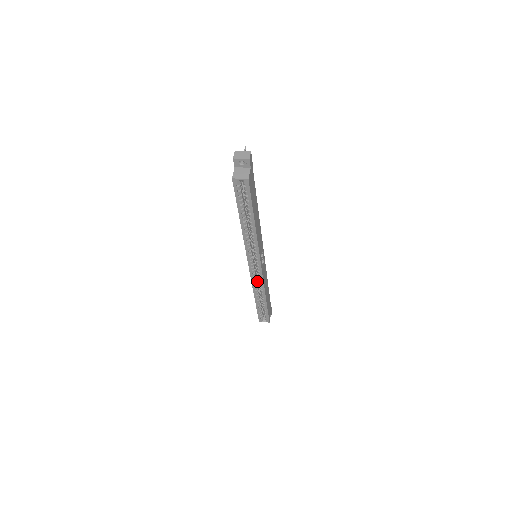
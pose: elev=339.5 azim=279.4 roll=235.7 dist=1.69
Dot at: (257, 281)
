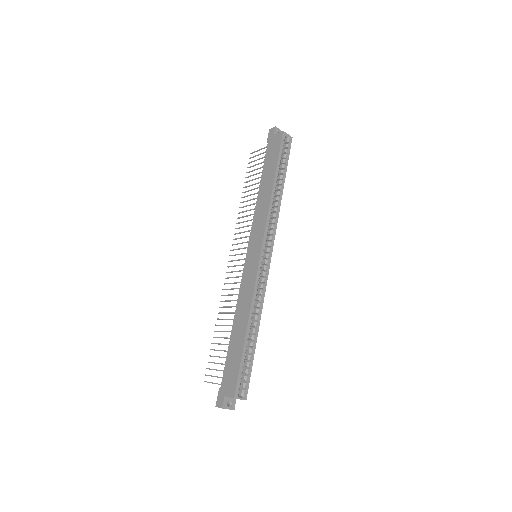
Dot at: occluded
